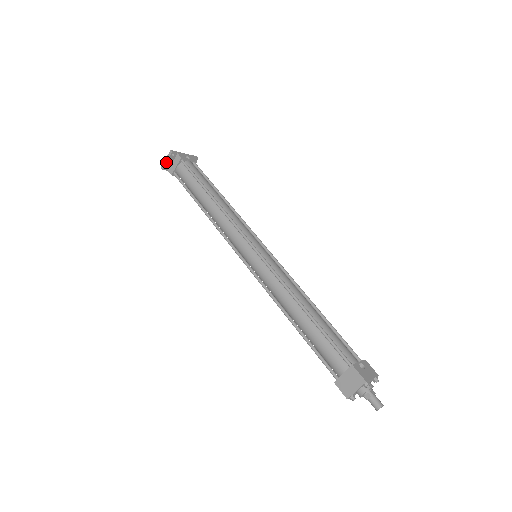
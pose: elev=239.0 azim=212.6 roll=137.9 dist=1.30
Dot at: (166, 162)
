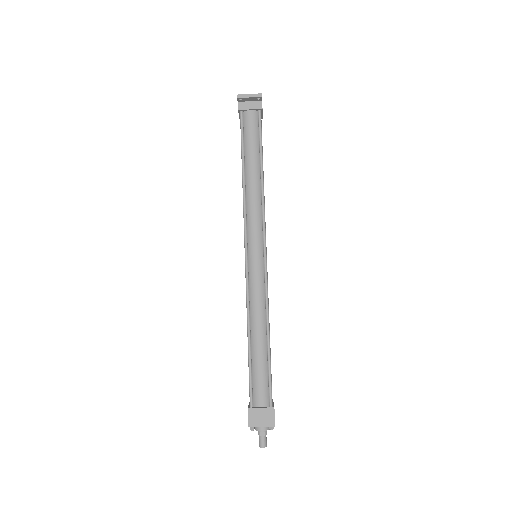
Dot at: (248, 97)
